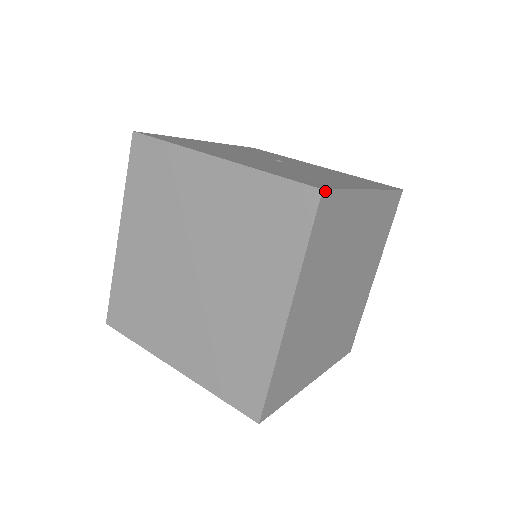
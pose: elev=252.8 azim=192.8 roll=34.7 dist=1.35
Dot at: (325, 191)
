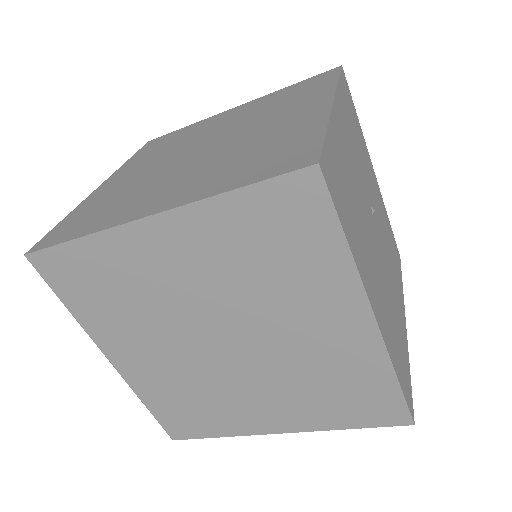
Dot at: occluded
